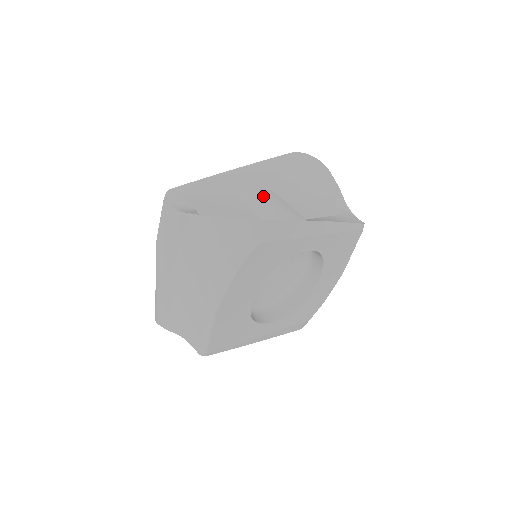
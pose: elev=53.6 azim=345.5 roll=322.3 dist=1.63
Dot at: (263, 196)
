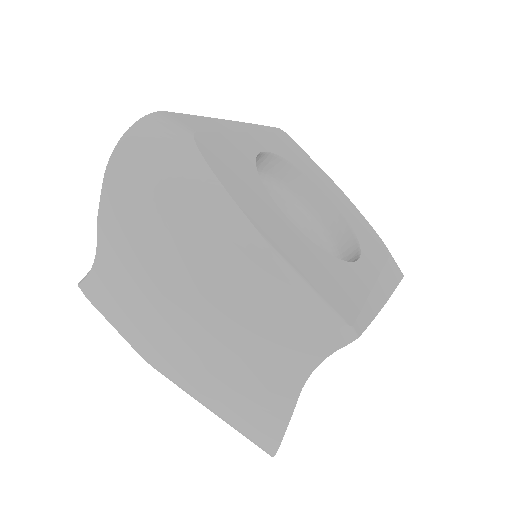
Dot at: occluded
